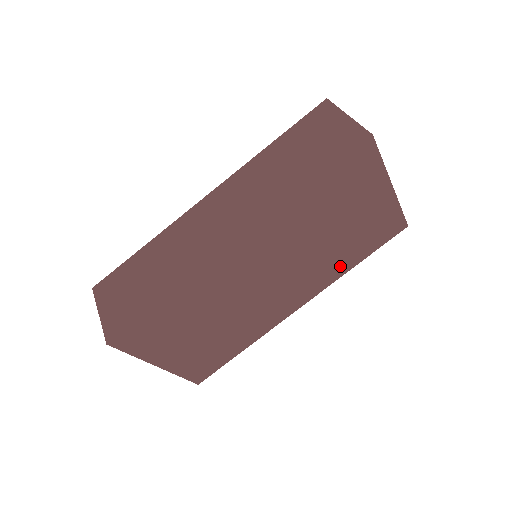
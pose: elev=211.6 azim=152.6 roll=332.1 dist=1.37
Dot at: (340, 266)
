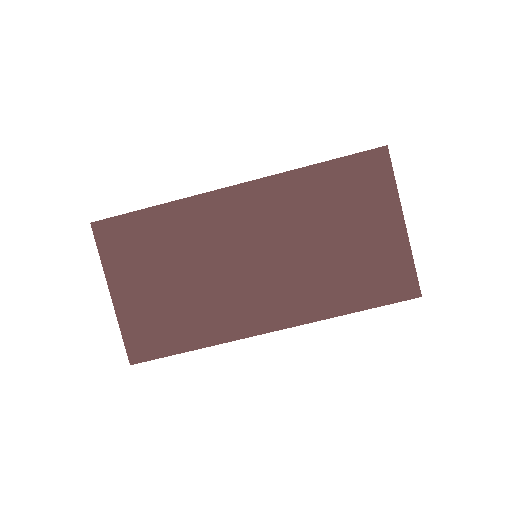
Dot at: (333, 308)
